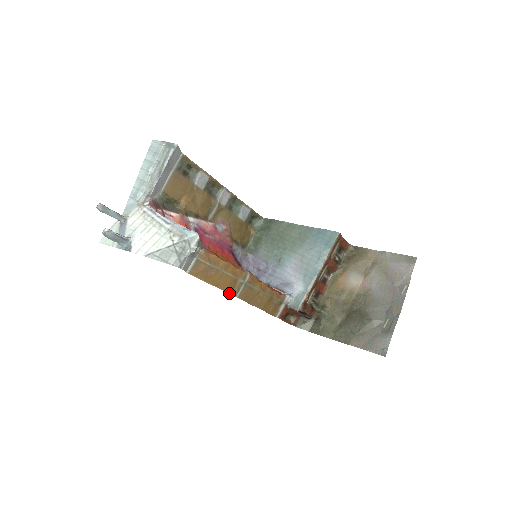
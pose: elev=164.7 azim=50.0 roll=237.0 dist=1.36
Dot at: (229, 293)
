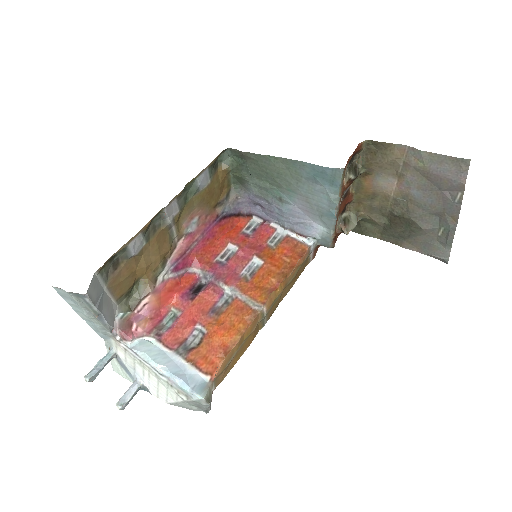
Dot at: (257, 333)
